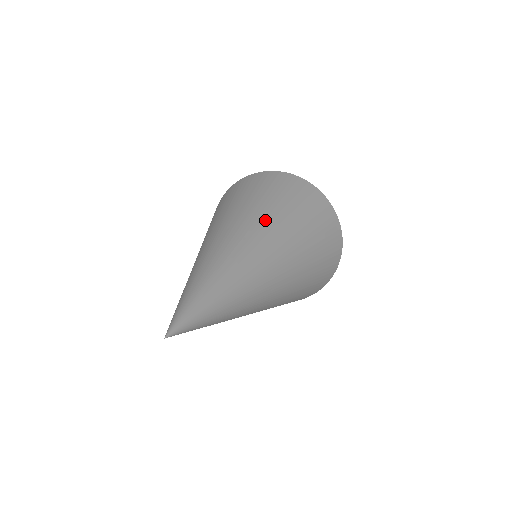
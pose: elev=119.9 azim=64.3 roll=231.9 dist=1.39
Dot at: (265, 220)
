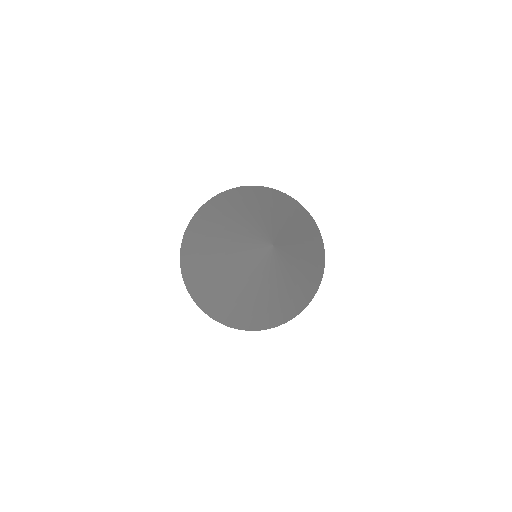
Dot at: (297, 215)
